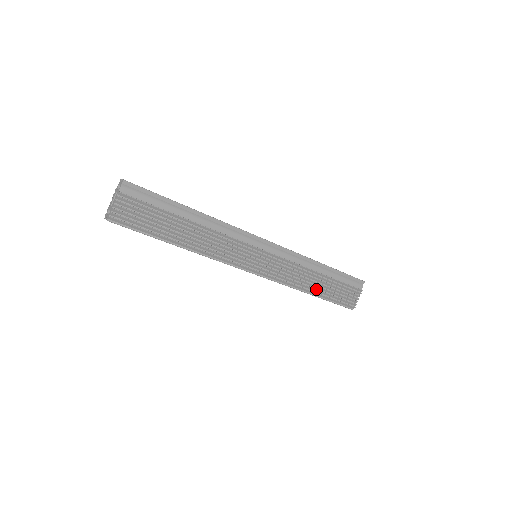
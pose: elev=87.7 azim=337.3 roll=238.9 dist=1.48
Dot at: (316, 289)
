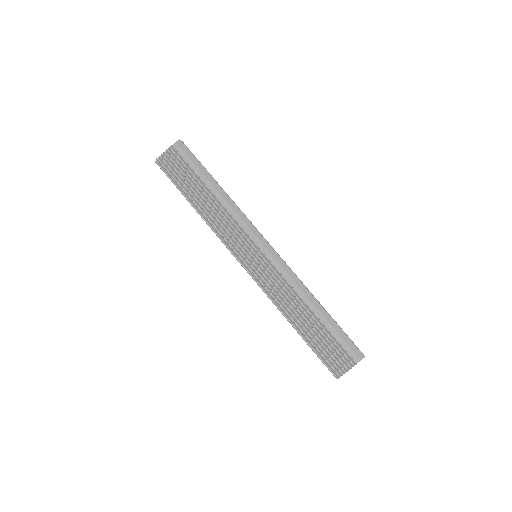
Dot at: (300, 324)
